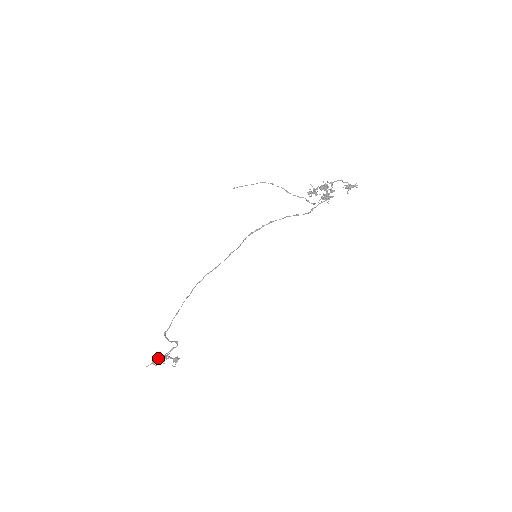
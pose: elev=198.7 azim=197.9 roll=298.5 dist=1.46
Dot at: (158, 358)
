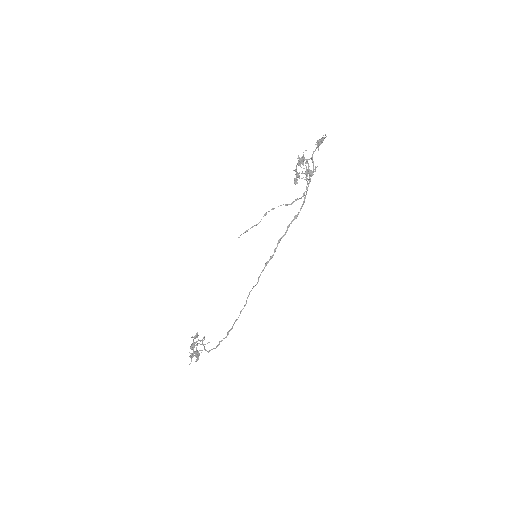
Dot at: (198, 356)
